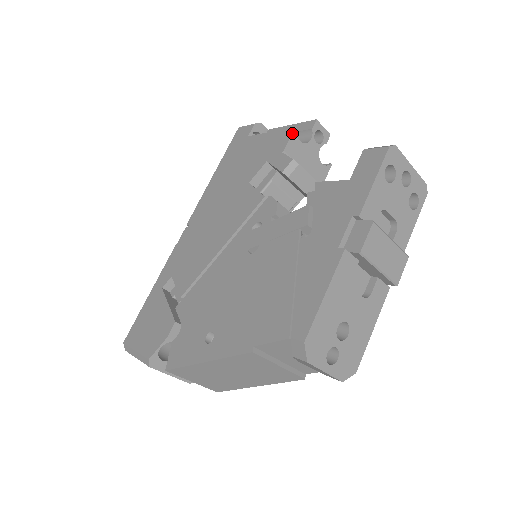
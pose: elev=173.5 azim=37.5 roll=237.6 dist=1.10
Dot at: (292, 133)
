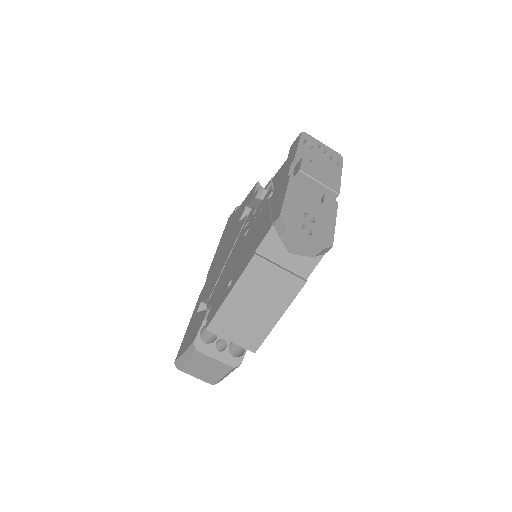
Dot at: (257, 184)
